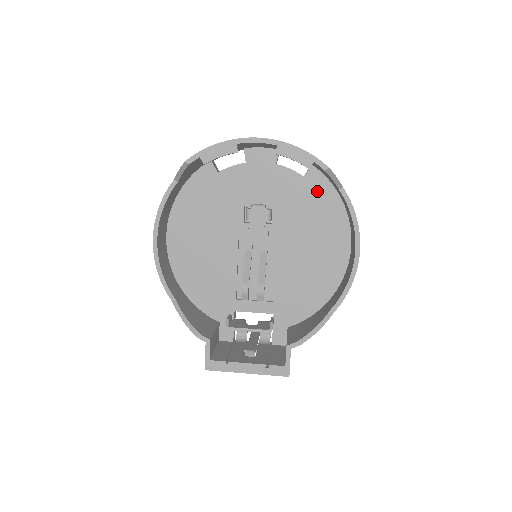
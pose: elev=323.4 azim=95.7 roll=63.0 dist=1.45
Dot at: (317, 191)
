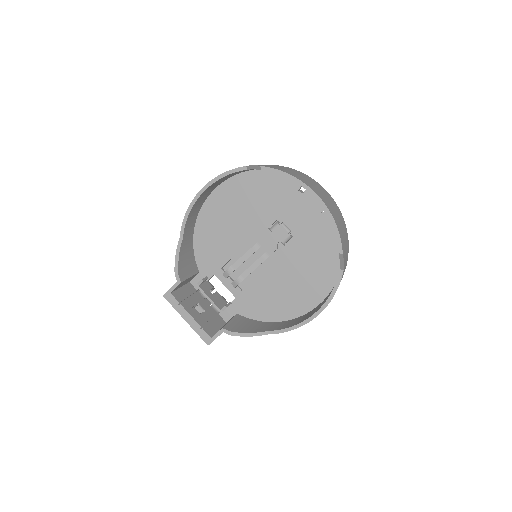
Dot at: (330, 253)
